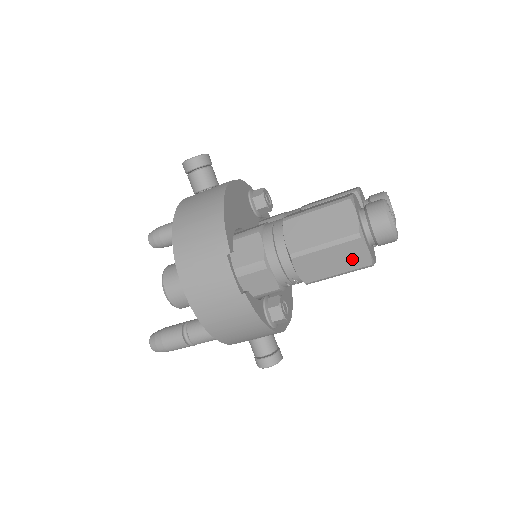
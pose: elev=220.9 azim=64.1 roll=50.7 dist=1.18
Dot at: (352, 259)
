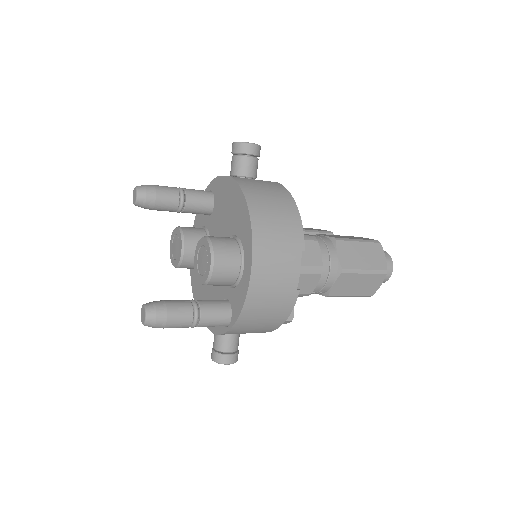
Dot at: (369, 287)
